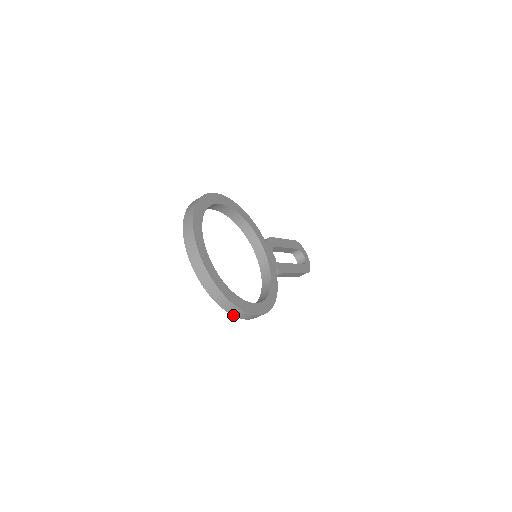
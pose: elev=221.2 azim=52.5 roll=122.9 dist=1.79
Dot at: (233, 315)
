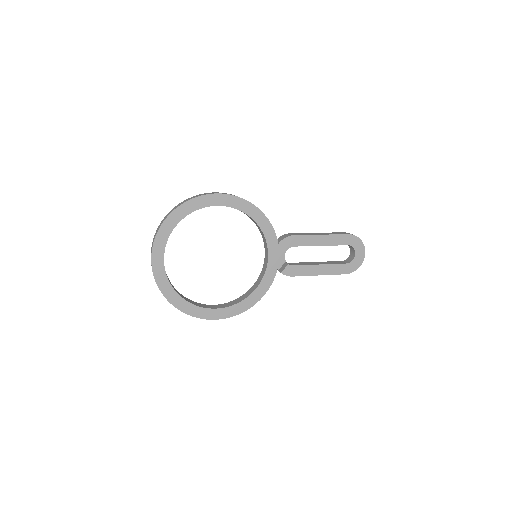
Dot at: occluded
